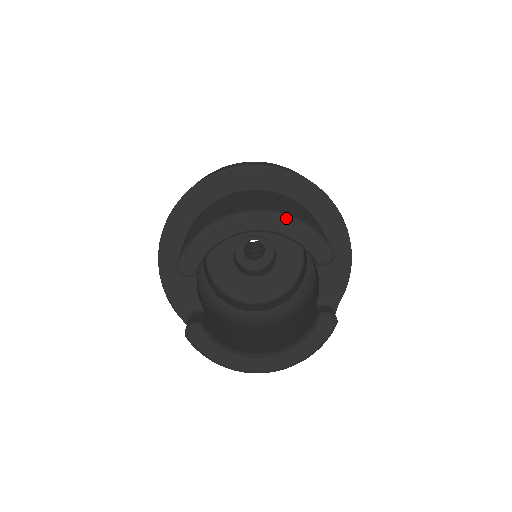
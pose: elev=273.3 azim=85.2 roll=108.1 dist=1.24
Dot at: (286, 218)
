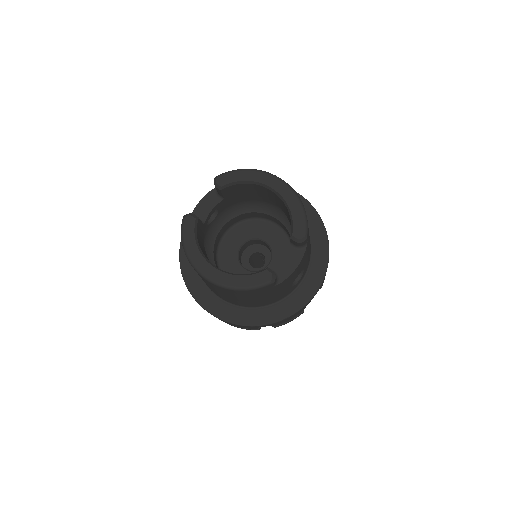
Dot at: (296, 196)
